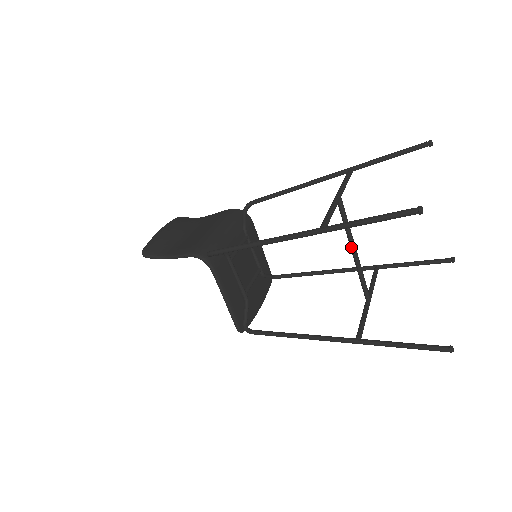
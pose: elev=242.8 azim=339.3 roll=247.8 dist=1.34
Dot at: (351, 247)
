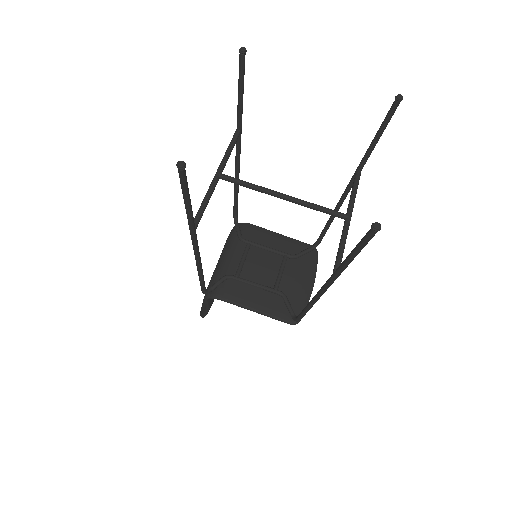
Dot at: occluded
